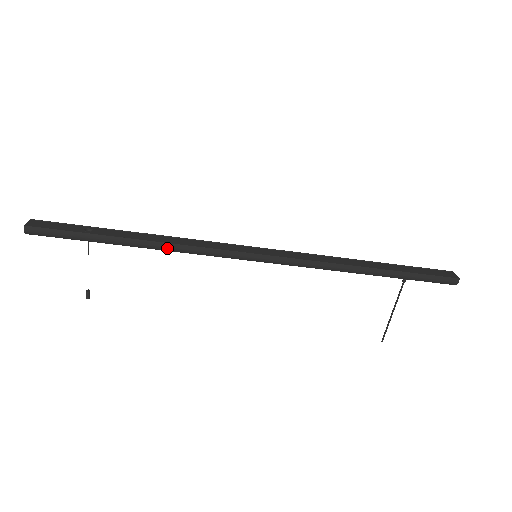
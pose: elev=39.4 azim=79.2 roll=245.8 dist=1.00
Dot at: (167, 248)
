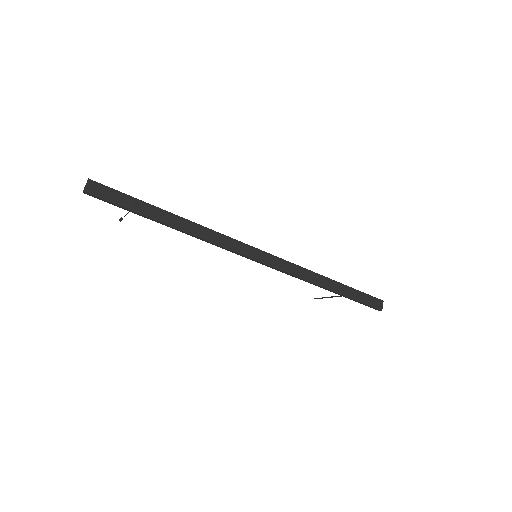
Dot at: (193, 236)
